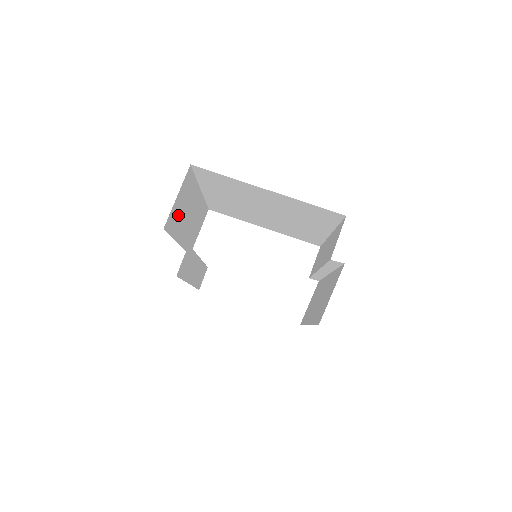
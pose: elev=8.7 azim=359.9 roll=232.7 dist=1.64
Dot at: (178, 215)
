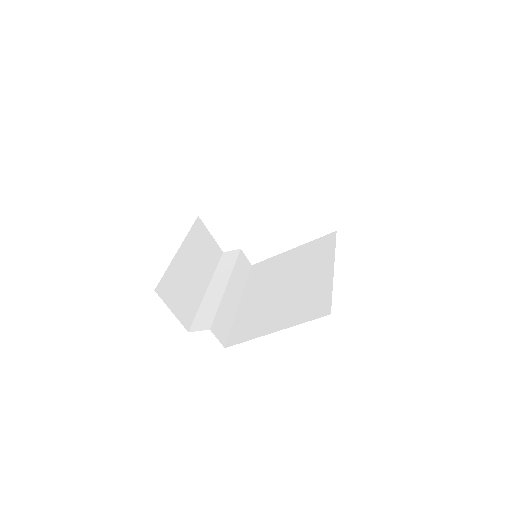
Dot at: (186, 301)
